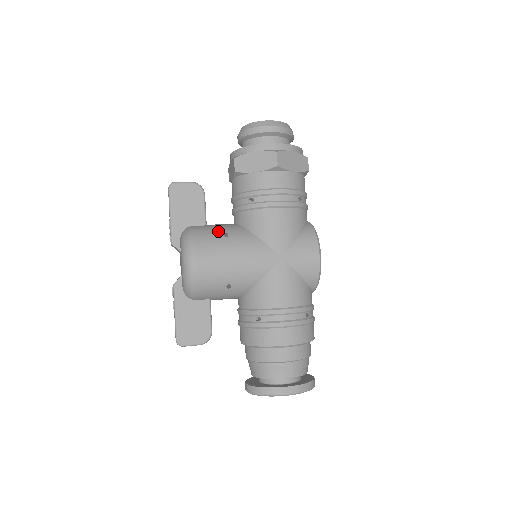
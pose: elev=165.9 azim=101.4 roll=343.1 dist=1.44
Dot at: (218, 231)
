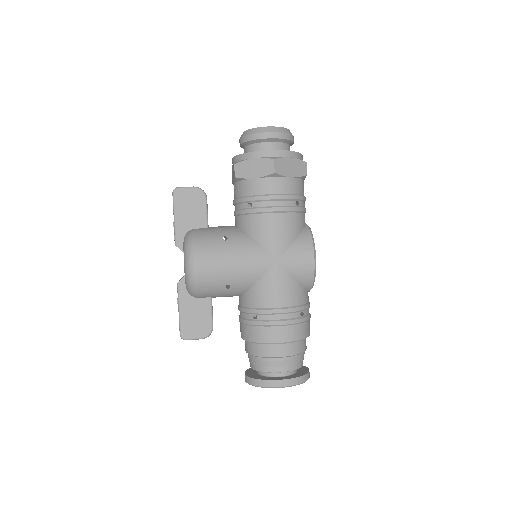
Dot at: (218, 235)
